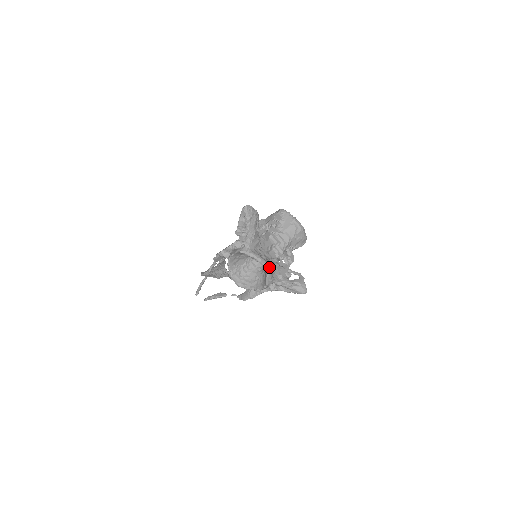
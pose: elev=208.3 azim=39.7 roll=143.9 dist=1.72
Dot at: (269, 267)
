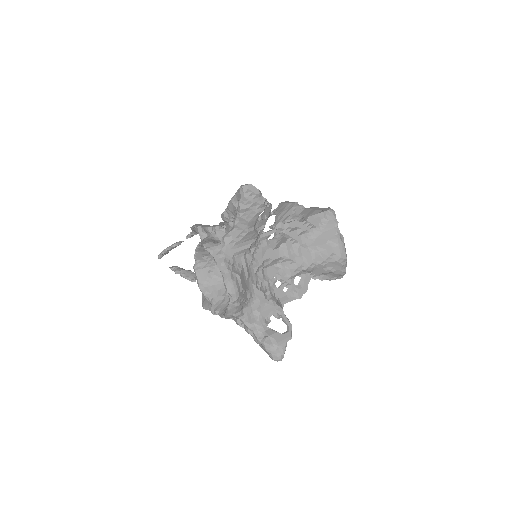
Dot at: (237, 297)
